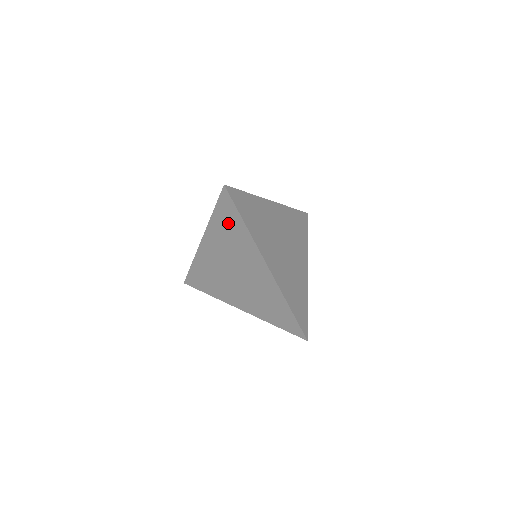
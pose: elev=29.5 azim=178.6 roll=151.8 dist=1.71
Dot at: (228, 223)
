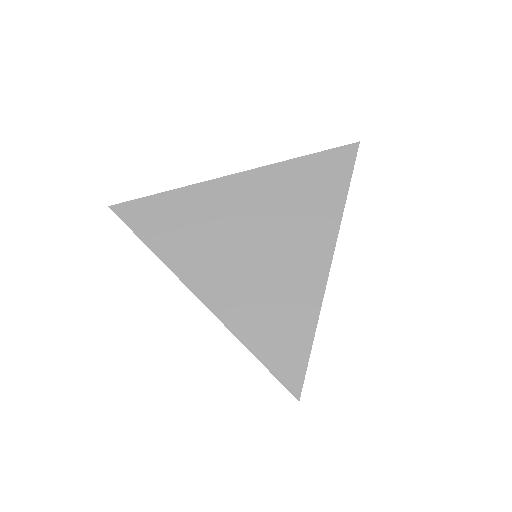
Dot at: (318, 180)
